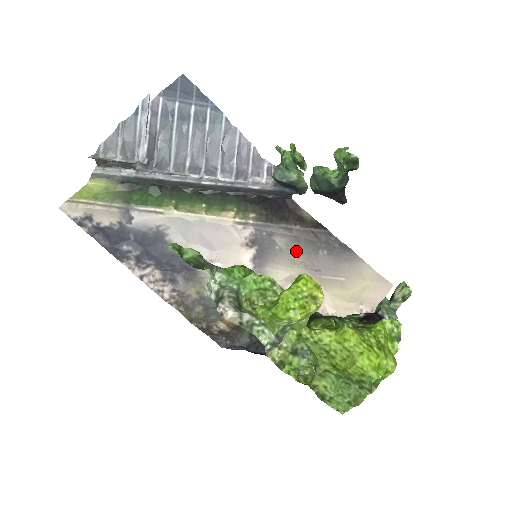
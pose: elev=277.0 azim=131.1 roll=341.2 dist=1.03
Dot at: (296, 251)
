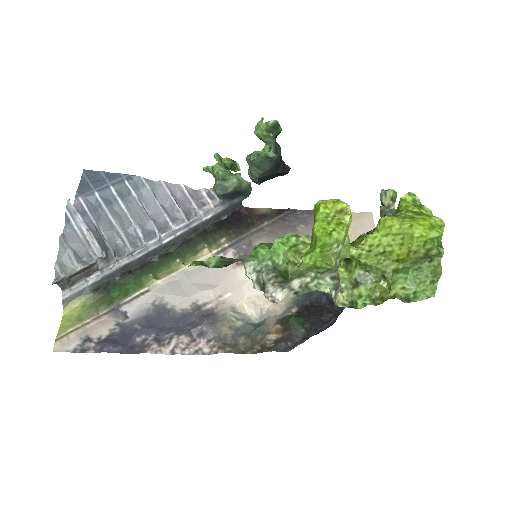
Dot at: occluded
